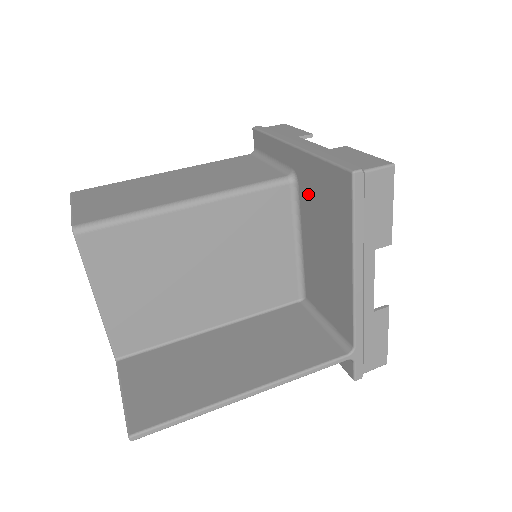
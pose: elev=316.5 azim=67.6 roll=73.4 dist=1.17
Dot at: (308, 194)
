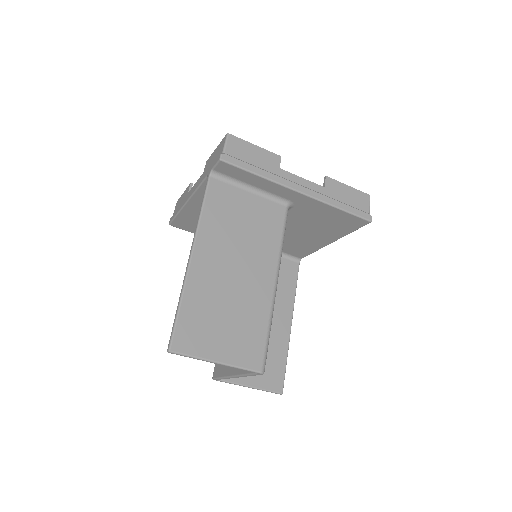
Dot at: (304, 214)
